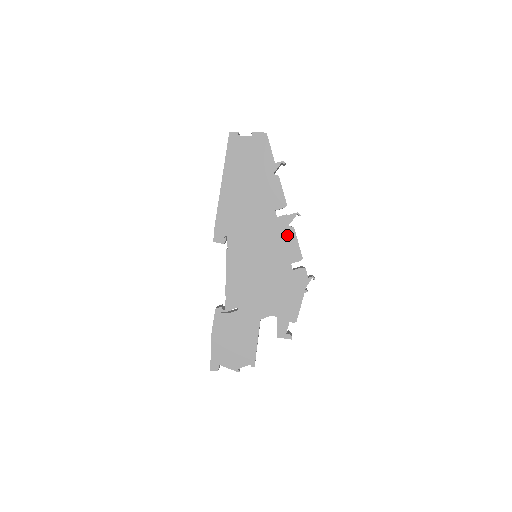
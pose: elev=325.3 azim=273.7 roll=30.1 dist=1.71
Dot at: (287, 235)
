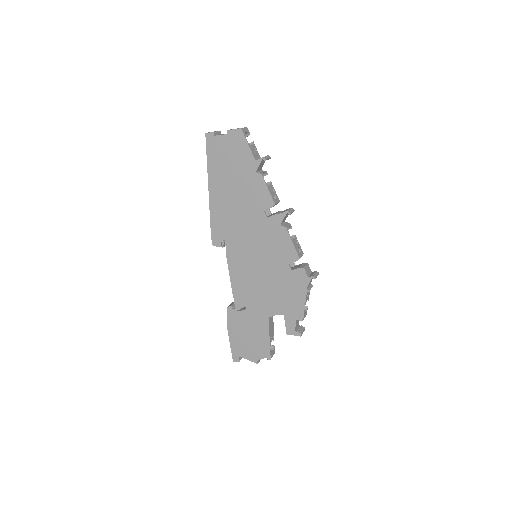
Dot at: (280, 235)
